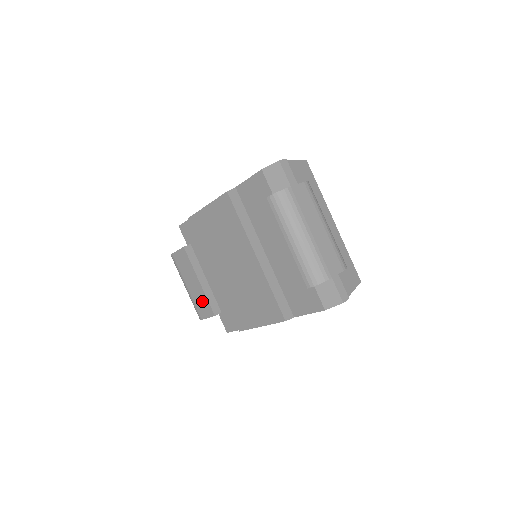
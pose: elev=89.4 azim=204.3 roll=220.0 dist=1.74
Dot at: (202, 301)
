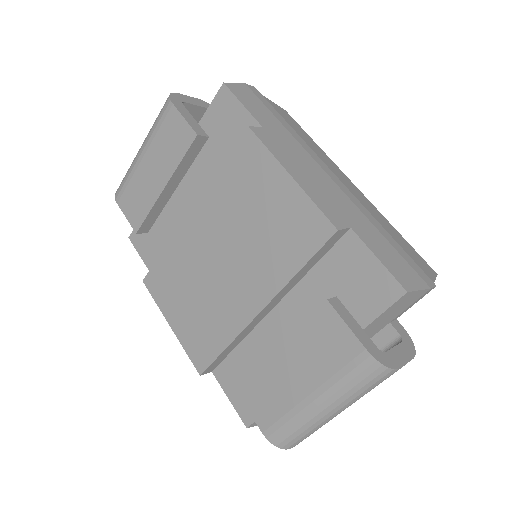
Dot at: (141, 200)
